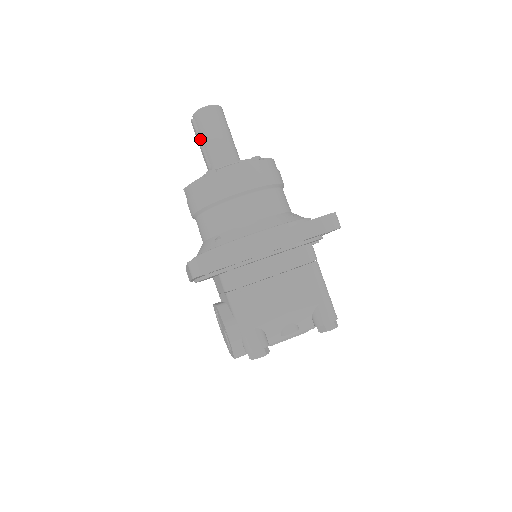
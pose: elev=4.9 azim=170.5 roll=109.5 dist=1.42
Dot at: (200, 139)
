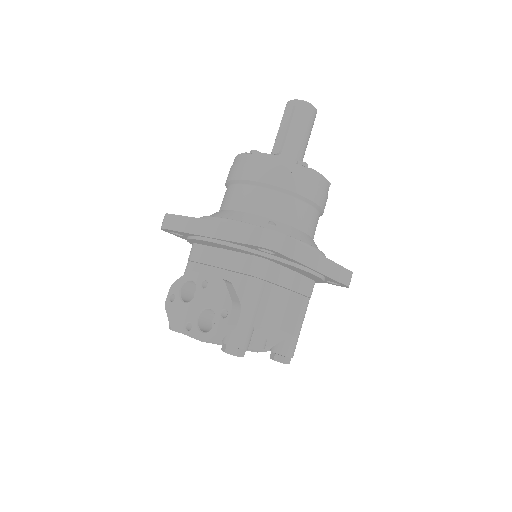
Dot at: (289, 124)
